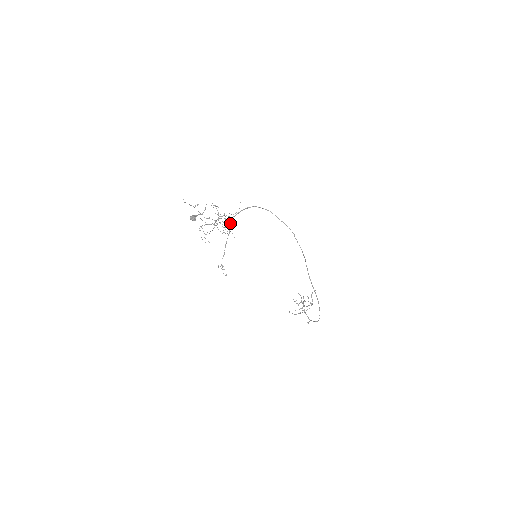
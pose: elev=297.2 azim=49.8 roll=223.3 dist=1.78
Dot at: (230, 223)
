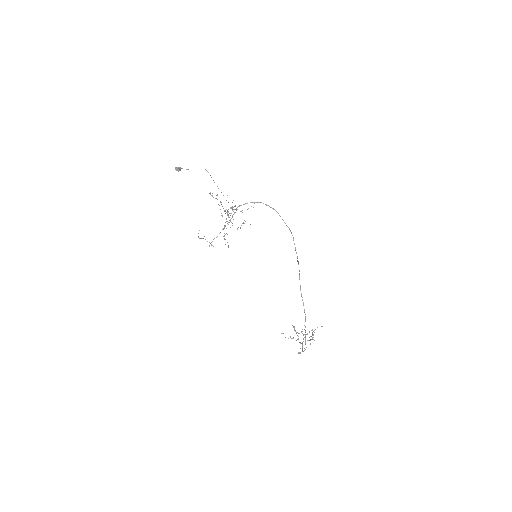
Dot at: (235, 212)
